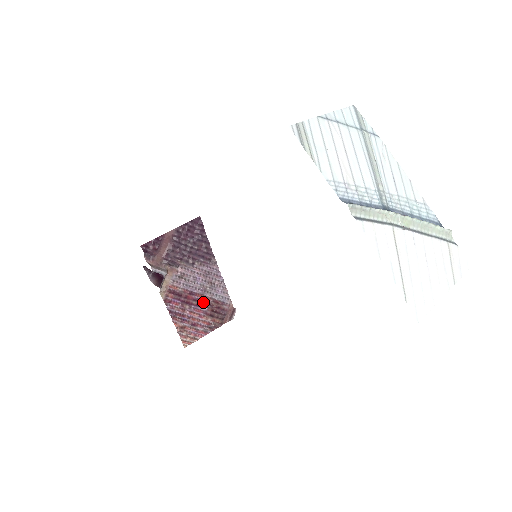
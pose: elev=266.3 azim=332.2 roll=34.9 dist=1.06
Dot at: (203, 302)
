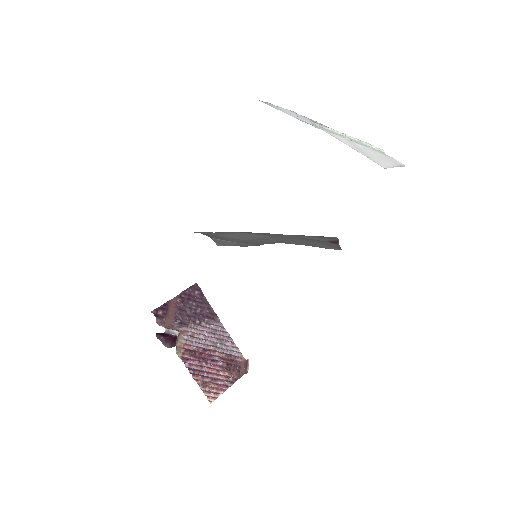
Dot at: (217, 357)
